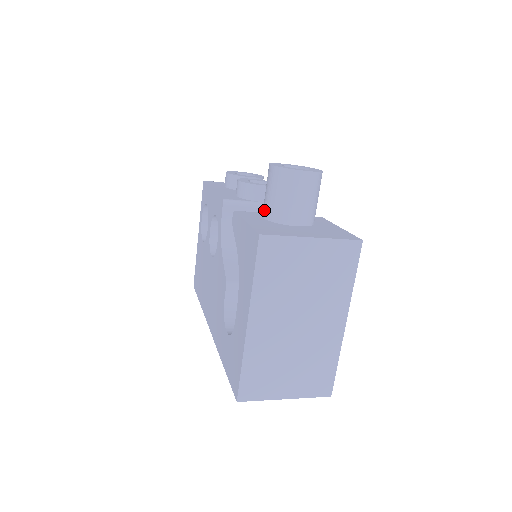
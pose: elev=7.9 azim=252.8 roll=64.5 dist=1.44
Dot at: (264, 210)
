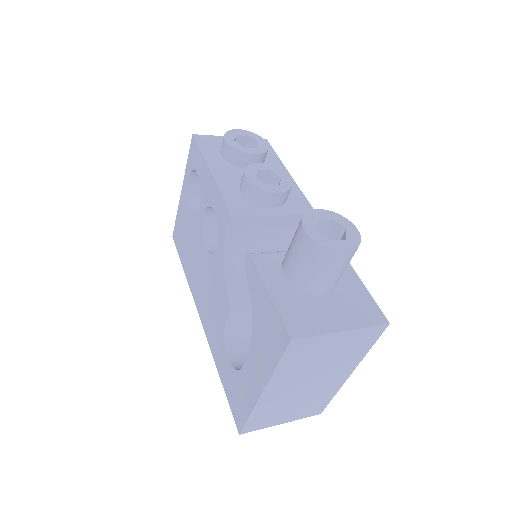
Dot at: (287, 269)
